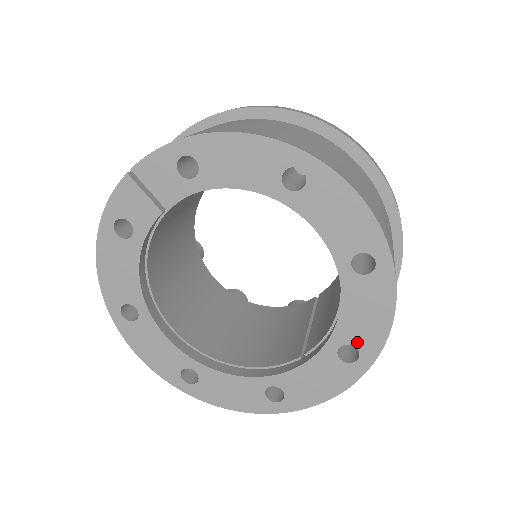
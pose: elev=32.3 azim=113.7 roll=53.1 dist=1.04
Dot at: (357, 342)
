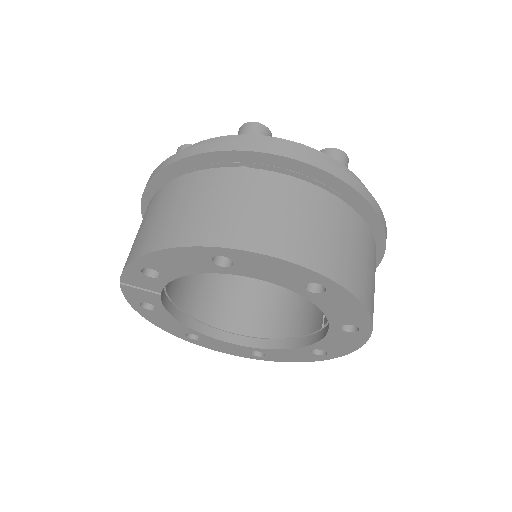
Dot at: (350, 323)
